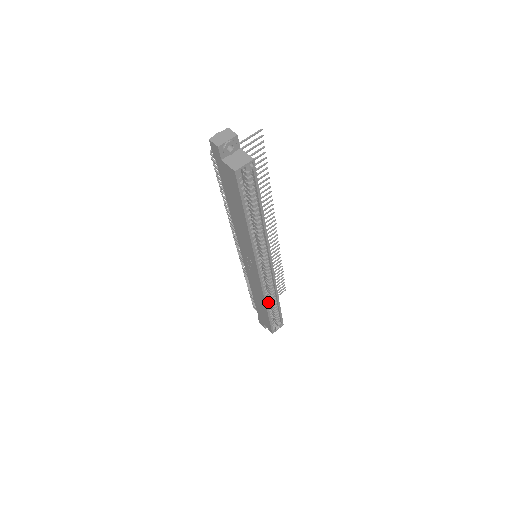
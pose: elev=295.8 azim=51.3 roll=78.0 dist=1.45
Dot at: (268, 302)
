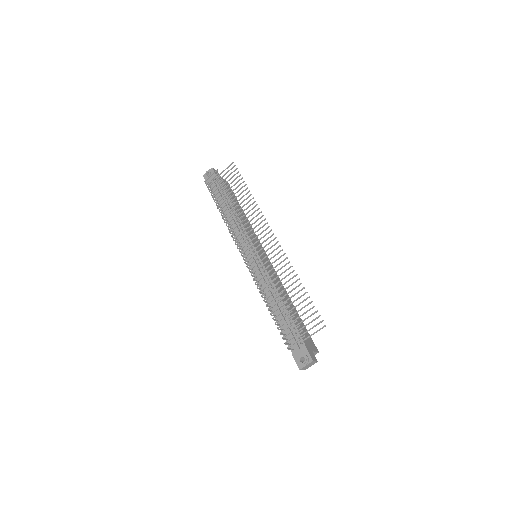
Dot at: occluded
